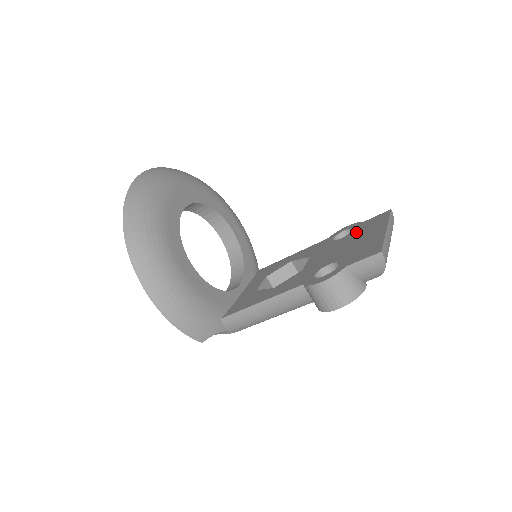
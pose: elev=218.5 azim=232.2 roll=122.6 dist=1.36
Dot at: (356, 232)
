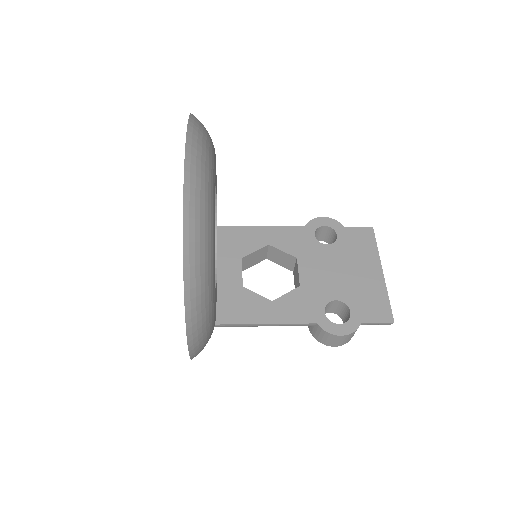
Dot at: (345, 247)
